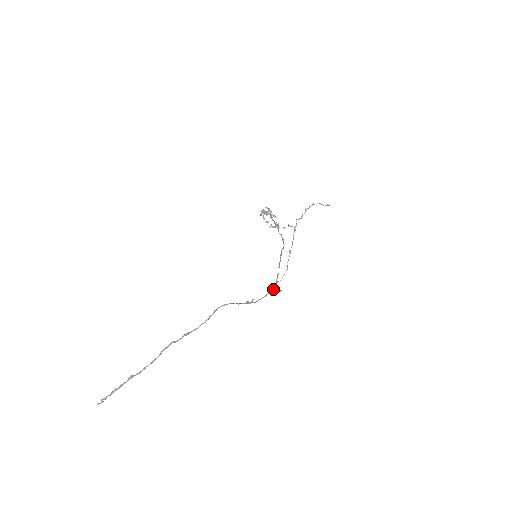
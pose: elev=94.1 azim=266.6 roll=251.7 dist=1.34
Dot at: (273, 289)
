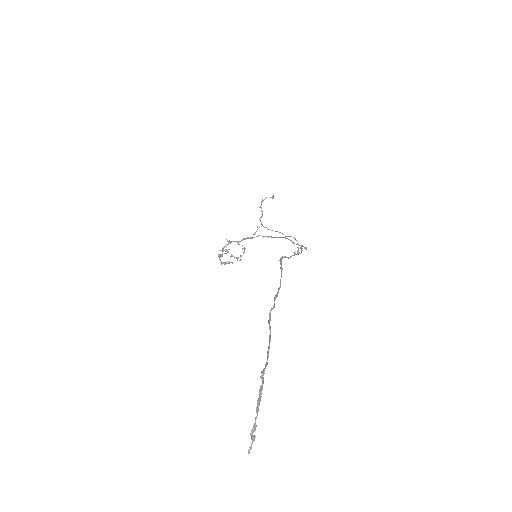
Dot at: (301, 246)
